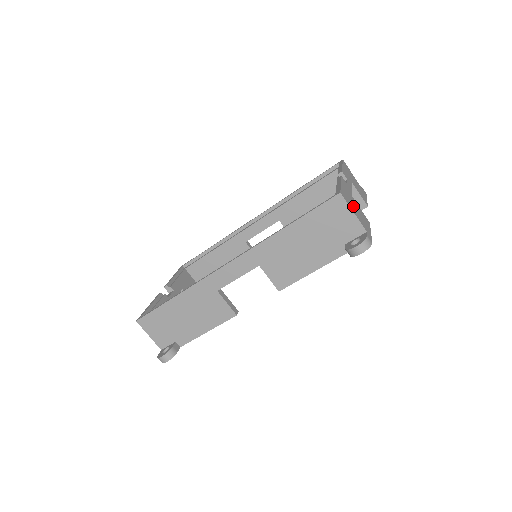
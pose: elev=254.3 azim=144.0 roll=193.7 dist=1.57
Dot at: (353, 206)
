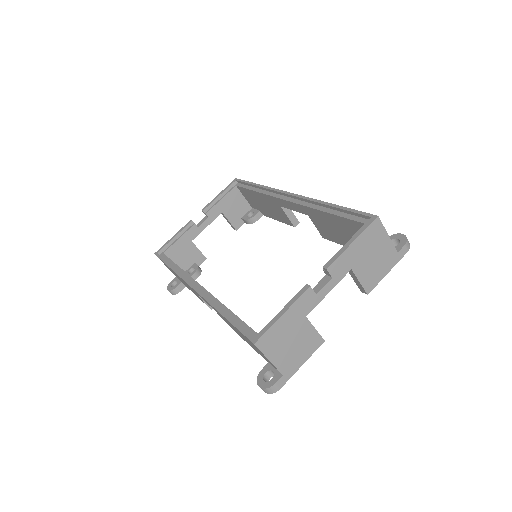
Dot at: (283, 344)
